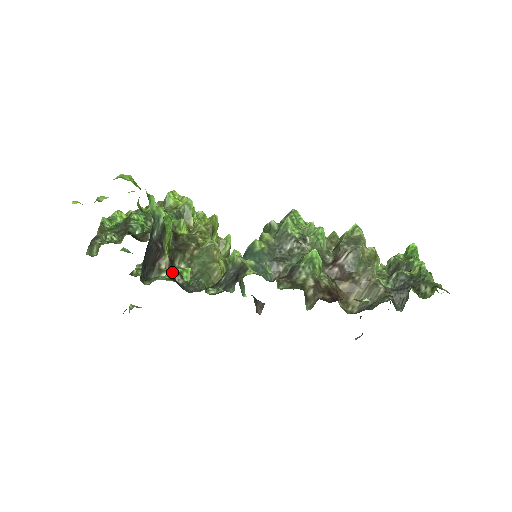
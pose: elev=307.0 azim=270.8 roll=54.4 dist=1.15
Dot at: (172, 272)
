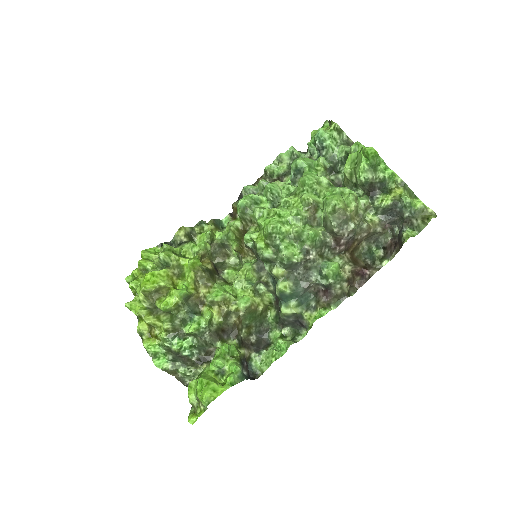
Dot at: (250, 346)
